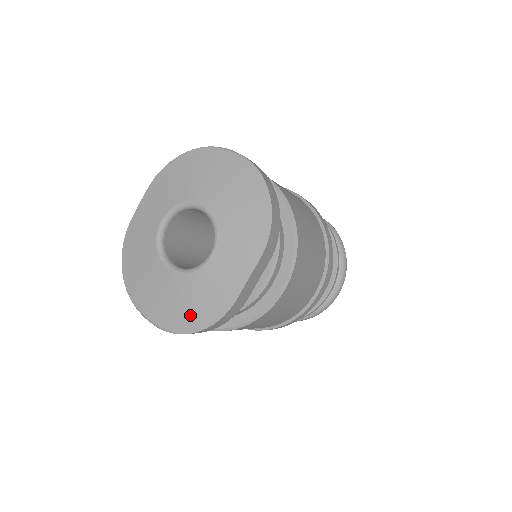
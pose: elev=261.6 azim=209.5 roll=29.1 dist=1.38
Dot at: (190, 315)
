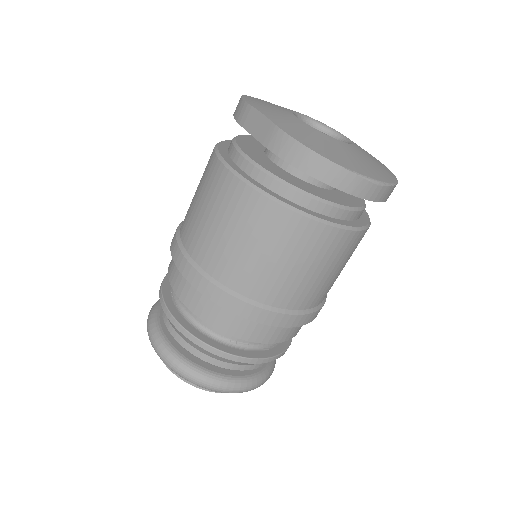
Dot at: (384, 169)
